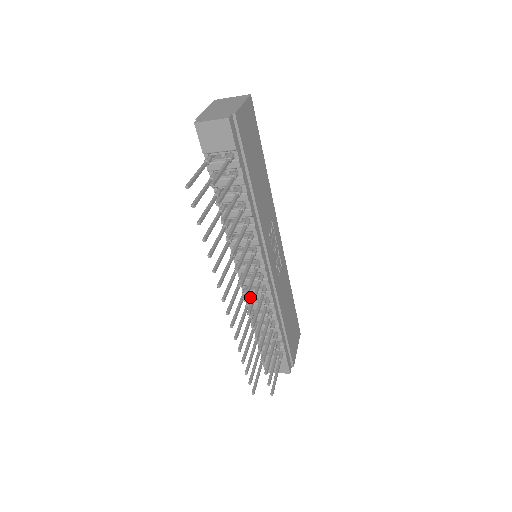
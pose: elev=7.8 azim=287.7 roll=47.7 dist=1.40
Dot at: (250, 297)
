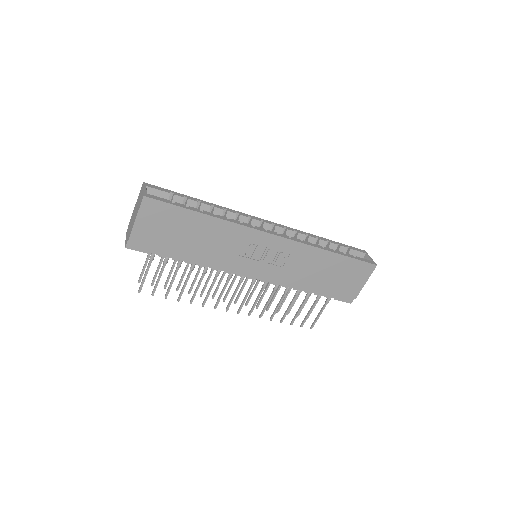
Dot at: occluded
